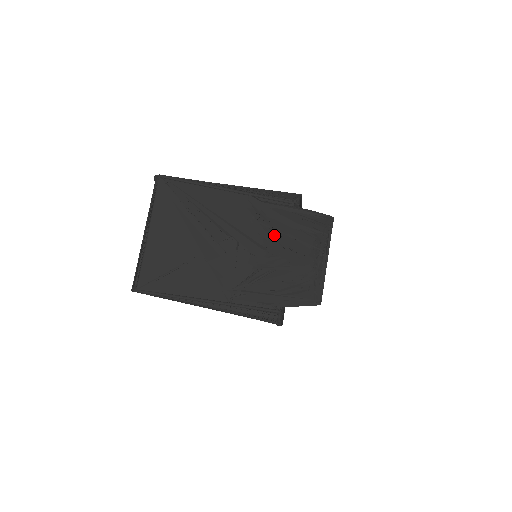
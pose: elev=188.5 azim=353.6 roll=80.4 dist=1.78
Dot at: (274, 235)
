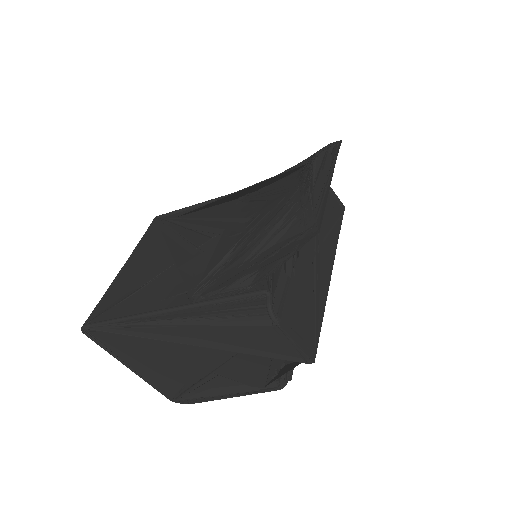
Dot at: (259, 198)
